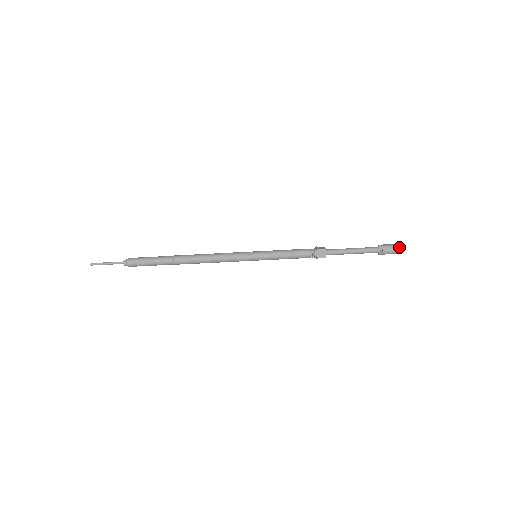
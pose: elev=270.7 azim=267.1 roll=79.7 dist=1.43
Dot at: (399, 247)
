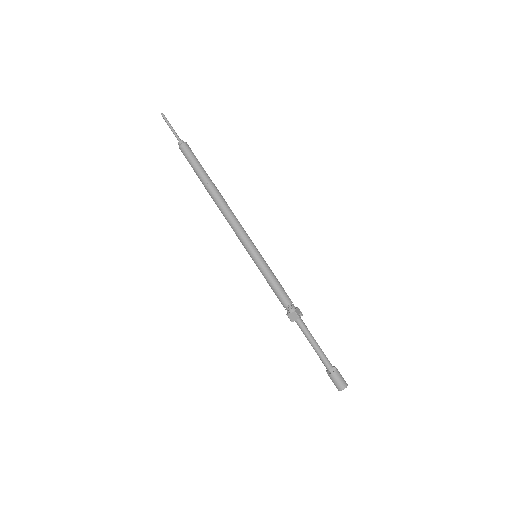
Dot at: (343, 388)
